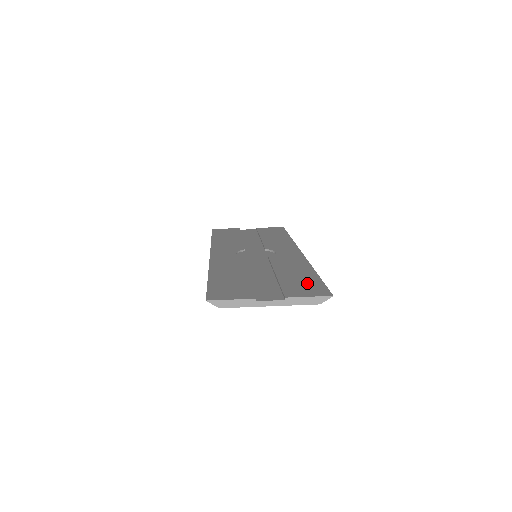
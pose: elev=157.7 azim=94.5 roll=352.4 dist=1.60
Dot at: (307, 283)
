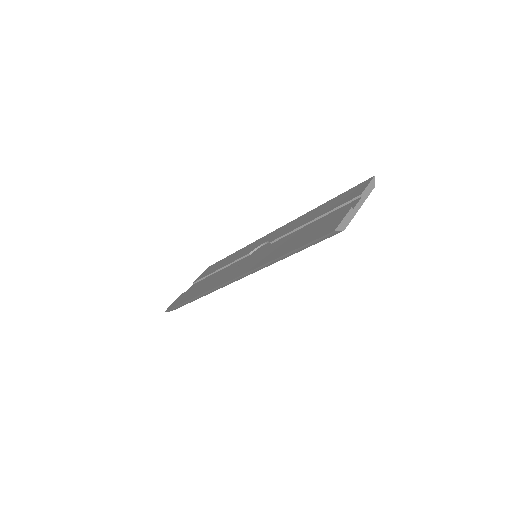
Dot at: (342, 197)
